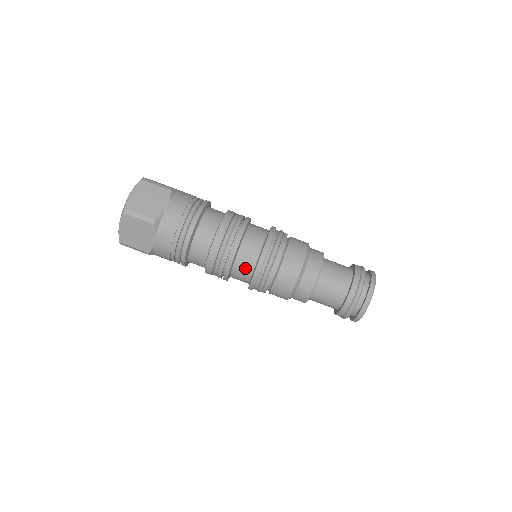
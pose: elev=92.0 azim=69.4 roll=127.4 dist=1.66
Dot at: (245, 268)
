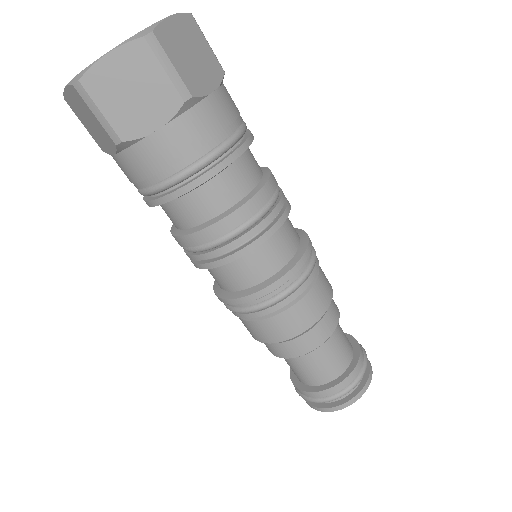
Dot at: (259, 268)
